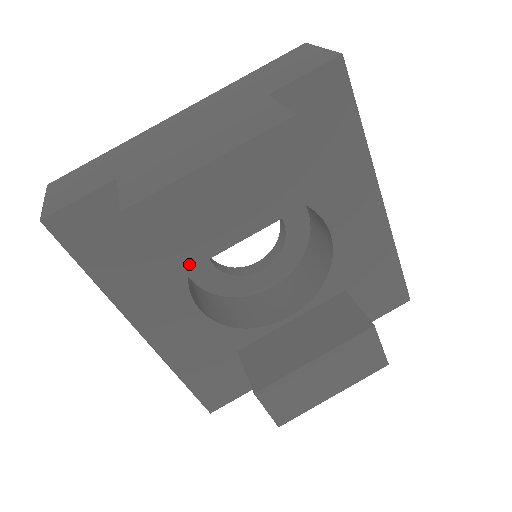
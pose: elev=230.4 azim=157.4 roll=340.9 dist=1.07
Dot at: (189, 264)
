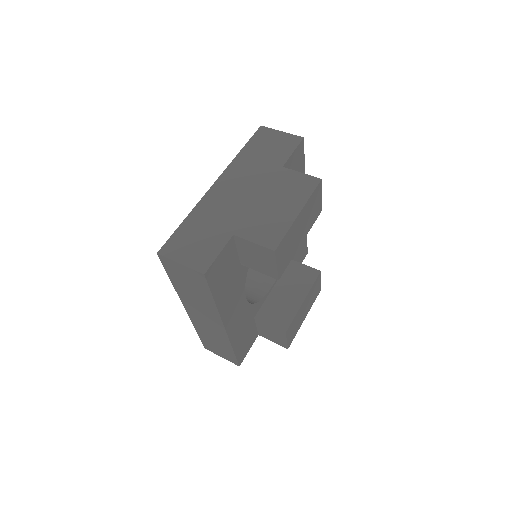
Dot at: (285, 268)
